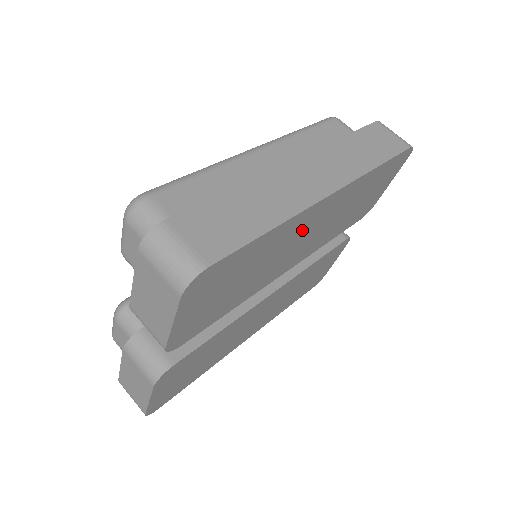
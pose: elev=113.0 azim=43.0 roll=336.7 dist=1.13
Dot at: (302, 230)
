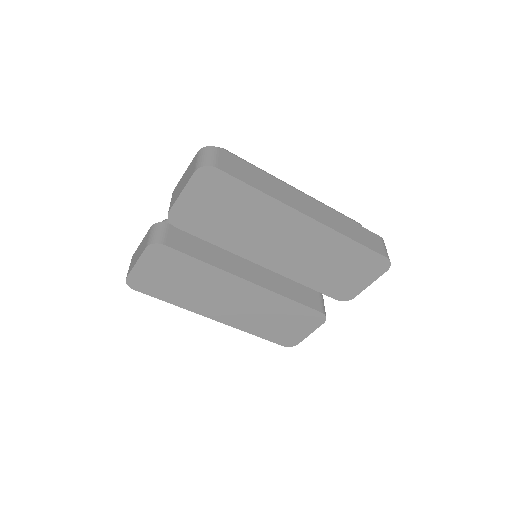
Dot at: (281, 227)
